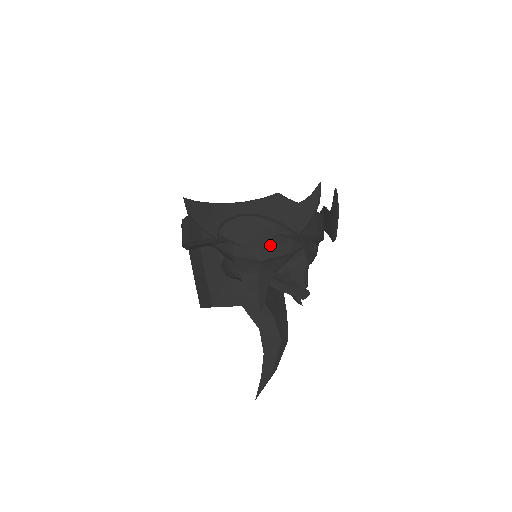
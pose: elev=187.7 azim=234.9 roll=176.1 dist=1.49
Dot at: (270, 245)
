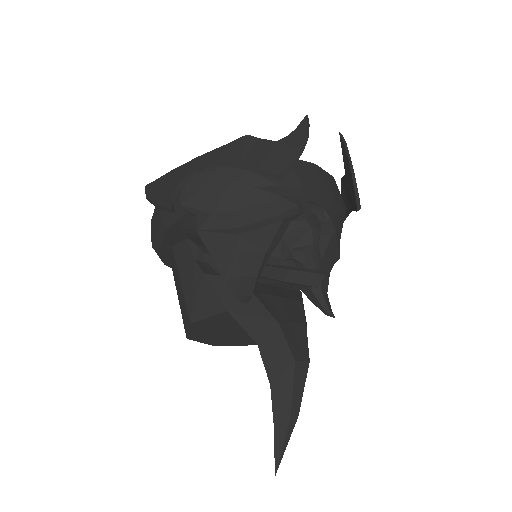
Dot at: (247, 206)
